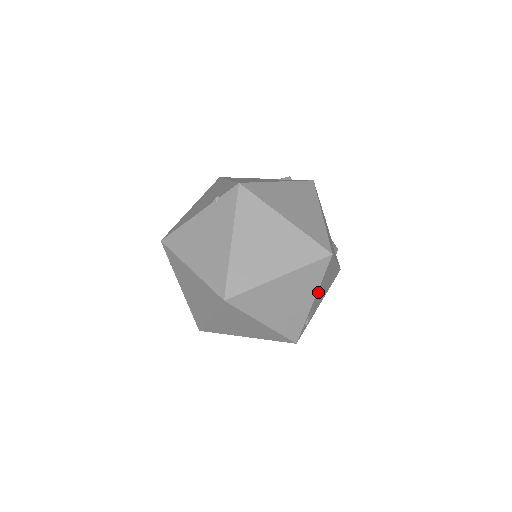
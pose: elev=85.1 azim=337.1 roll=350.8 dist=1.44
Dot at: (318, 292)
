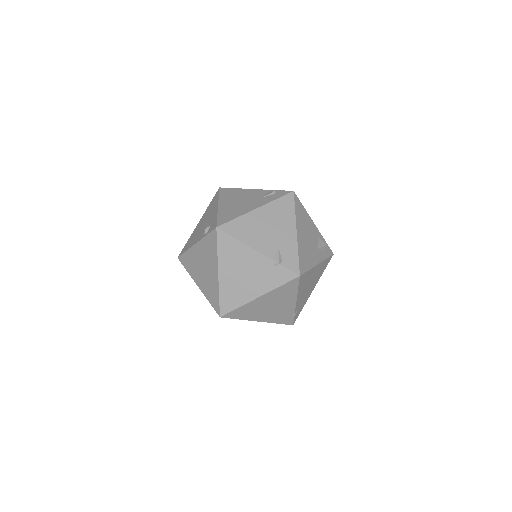
Dot at: occluded
